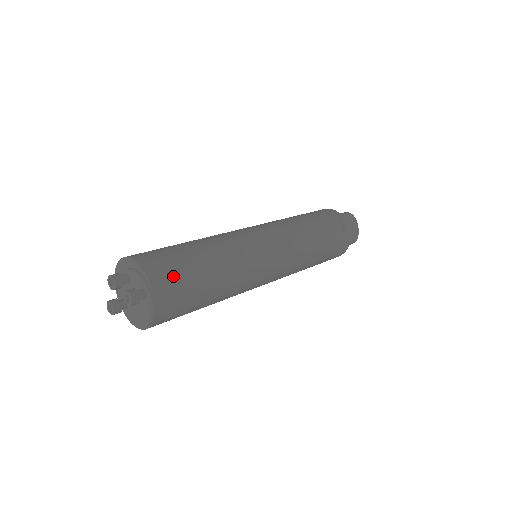
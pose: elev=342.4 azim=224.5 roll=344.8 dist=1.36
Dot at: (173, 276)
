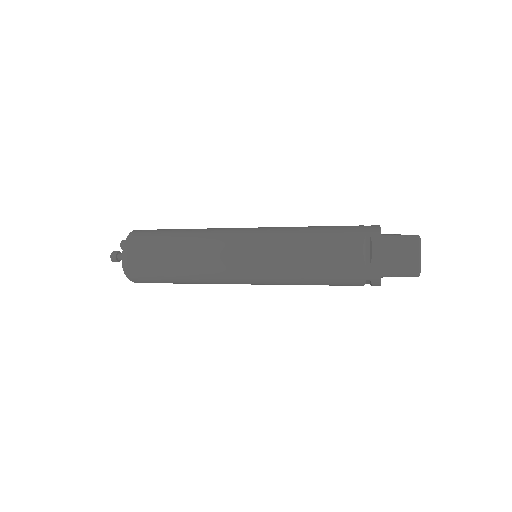
Dot at: (141, 250)
